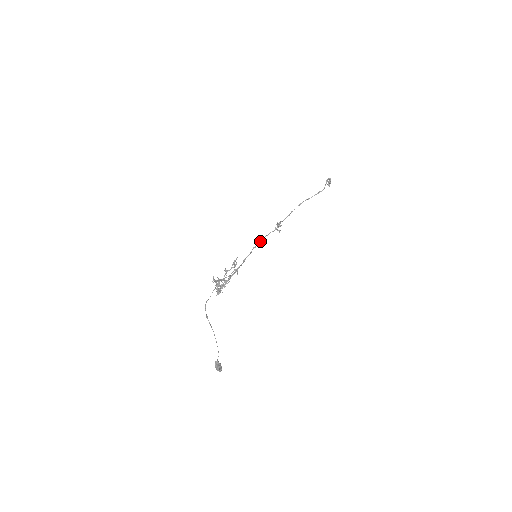
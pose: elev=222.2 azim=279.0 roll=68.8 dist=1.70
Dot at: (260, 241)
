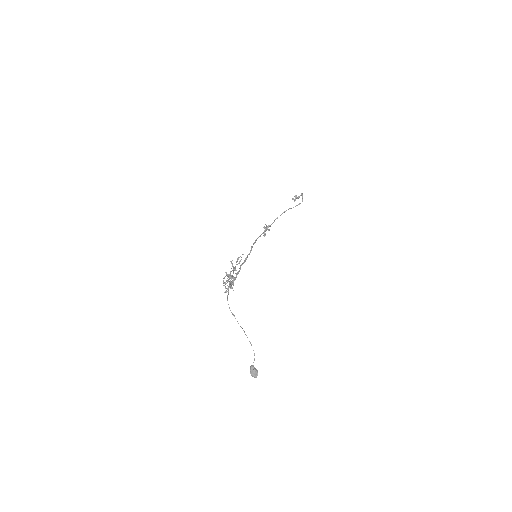
Dot at: (255, 241)
